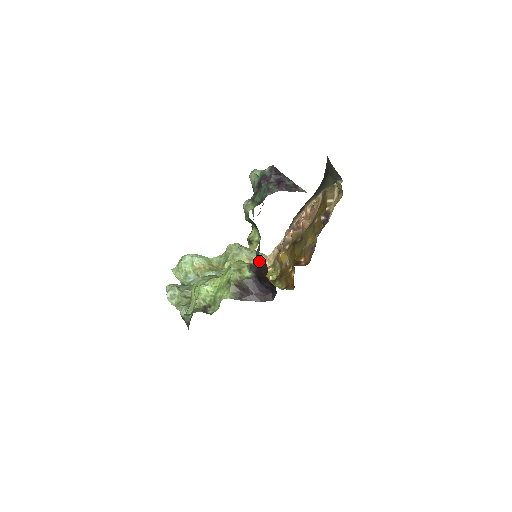
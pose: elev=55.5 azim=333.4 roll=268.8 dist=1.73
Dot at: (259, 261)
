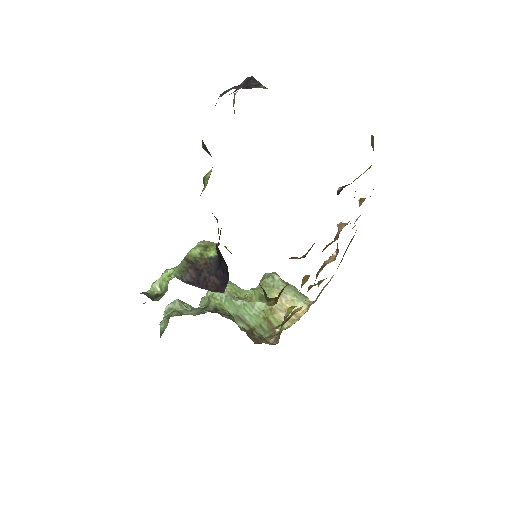
Dot at: occluded
